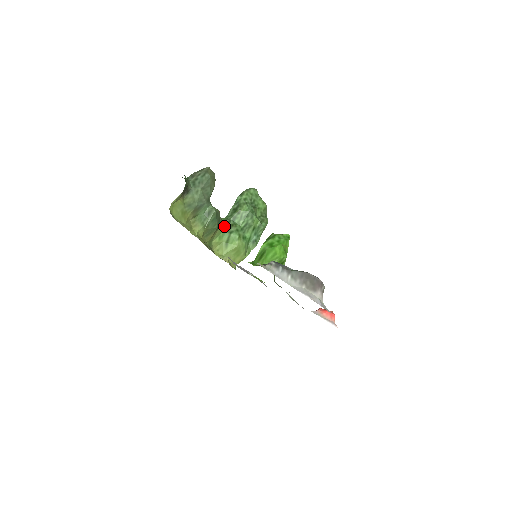
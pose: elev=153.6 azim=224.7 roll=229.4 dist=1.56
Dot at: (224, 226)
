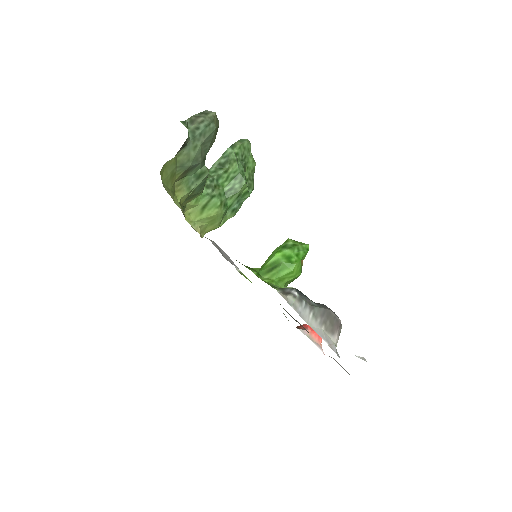
Dot at: (205, 186)
